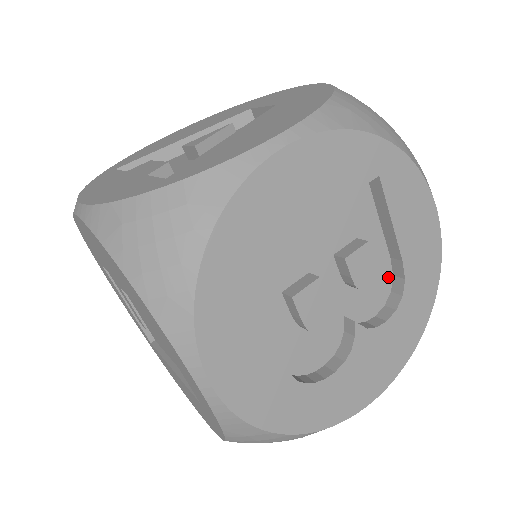
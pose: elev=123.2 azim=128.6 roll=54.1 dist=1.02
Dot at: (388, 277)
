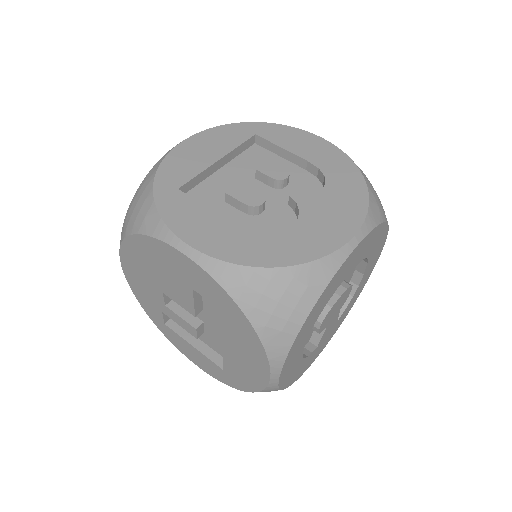
Dot at: (313, 179)
